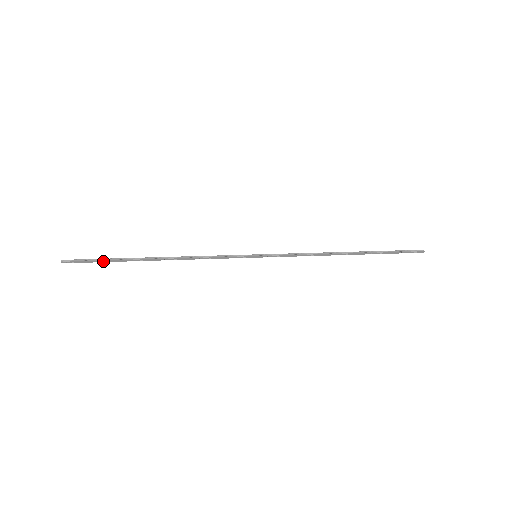
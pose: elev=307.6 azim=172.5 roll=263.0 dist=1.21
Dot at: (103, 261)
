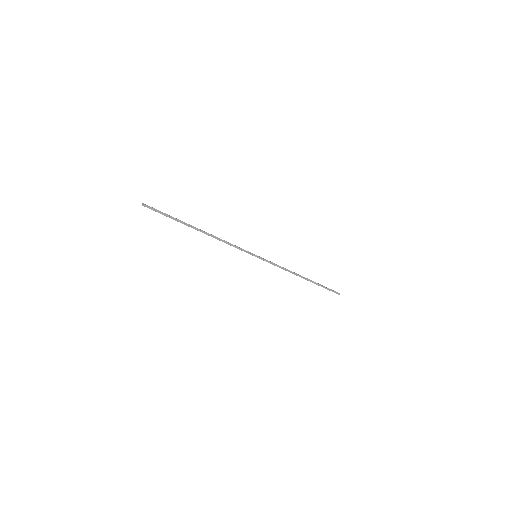
Dot at: (168, 216)
